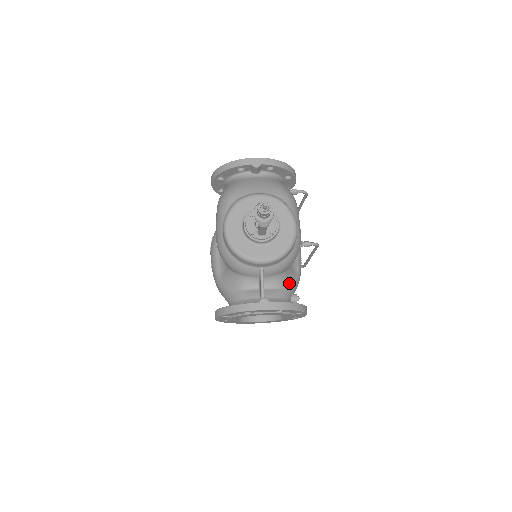
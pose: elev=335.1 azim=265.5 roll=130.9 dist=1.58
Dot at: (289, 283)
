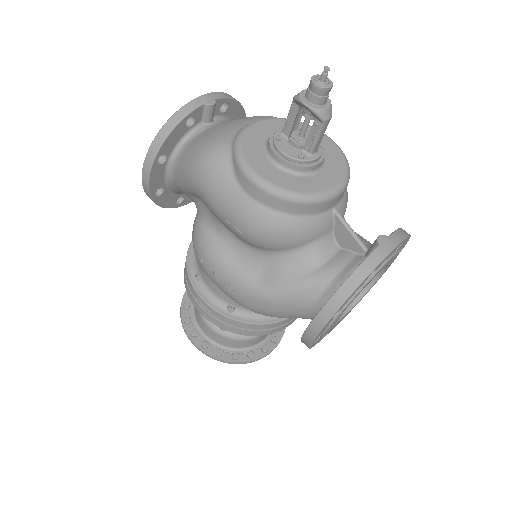
Dot at: occluded
